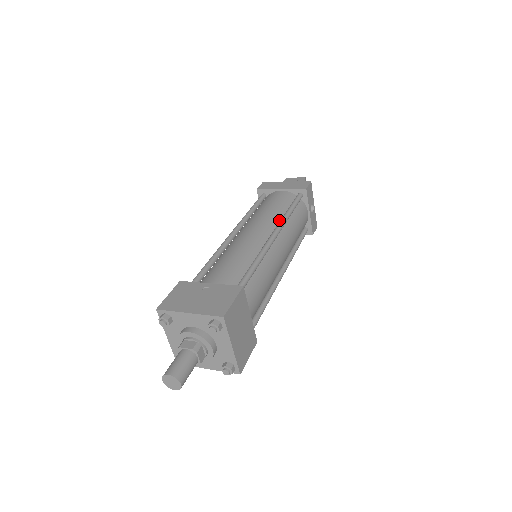
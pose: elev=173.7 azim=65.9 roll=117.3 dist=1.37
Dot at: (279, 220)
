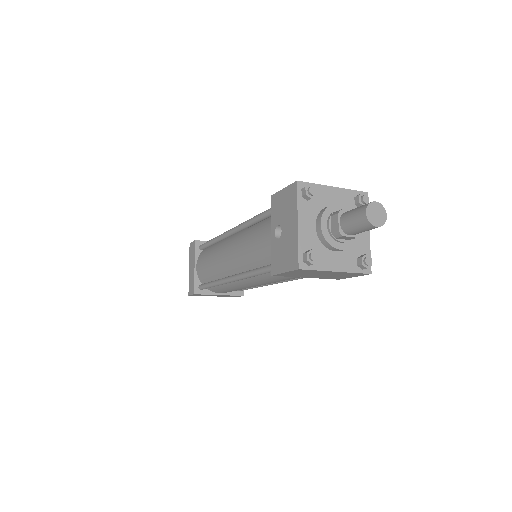
Dot at: occluded
